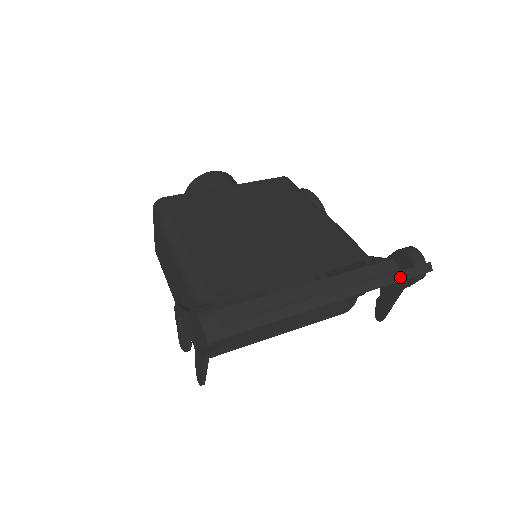
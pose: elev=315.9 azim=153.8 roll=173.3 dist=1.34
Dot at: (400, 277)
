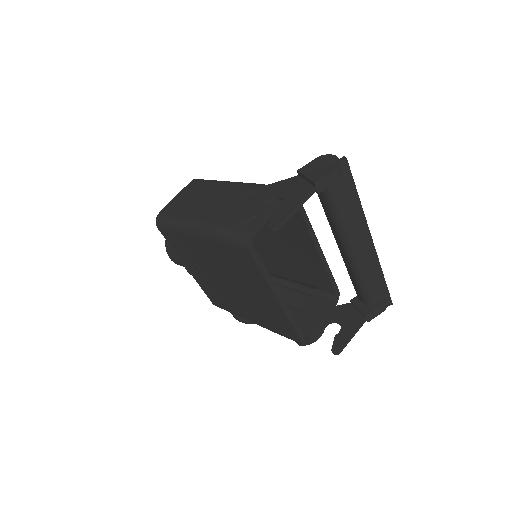
Dot at: (385, 283)
